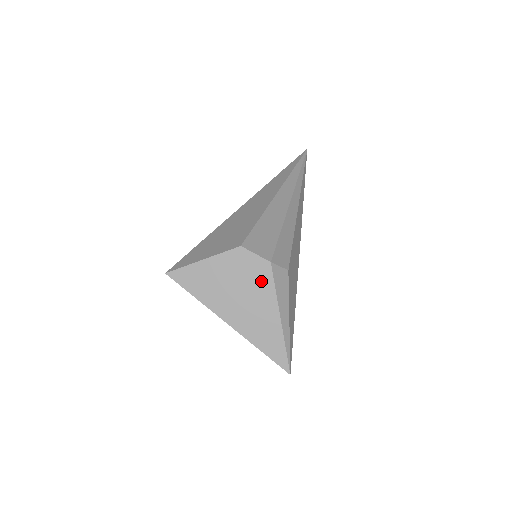
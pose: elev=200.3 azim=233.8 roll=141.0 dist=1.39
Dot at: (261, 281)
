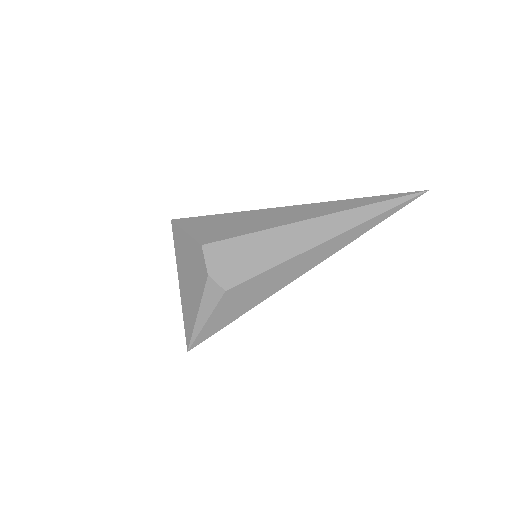
Dot at: (200, 281)
